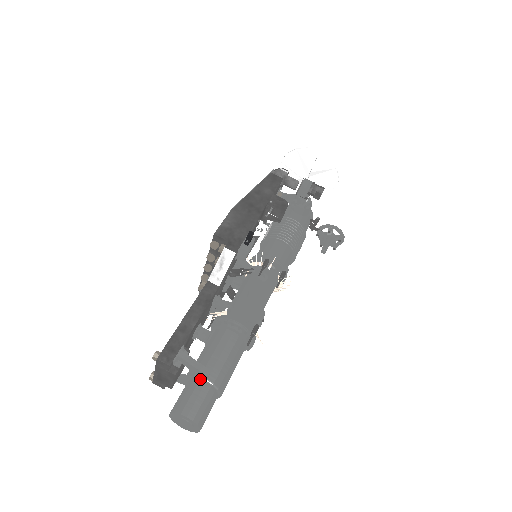
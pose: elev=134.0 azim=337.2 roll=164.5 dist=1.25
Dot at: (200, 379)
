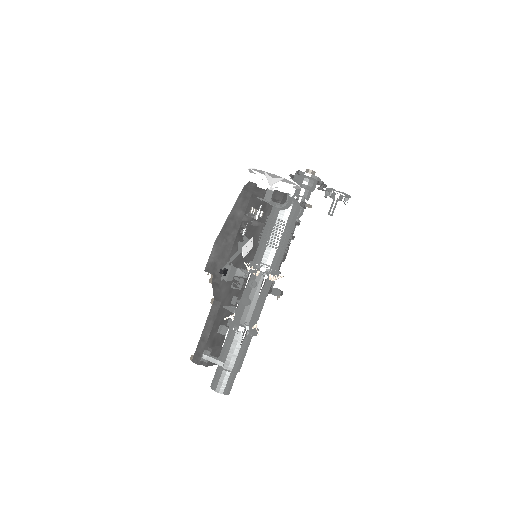
Dot at: (220, 367)
